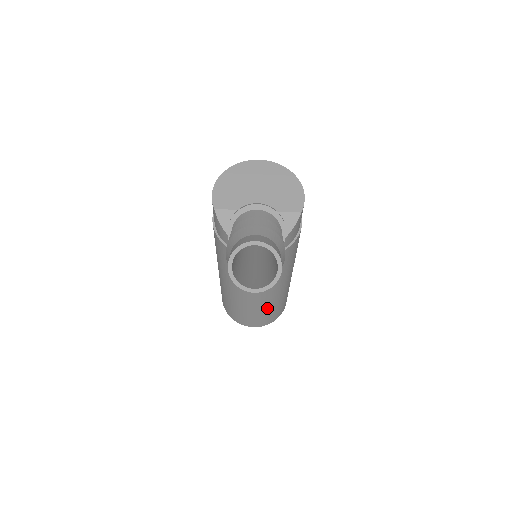
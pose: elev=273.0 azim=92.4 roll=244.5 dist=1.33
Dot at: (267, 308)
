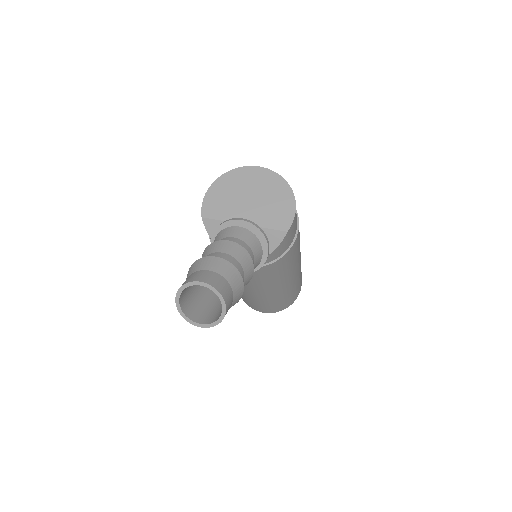
Dot at: (271, 301)
